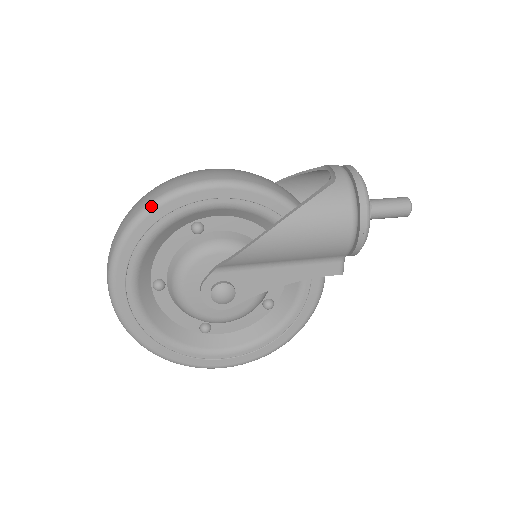
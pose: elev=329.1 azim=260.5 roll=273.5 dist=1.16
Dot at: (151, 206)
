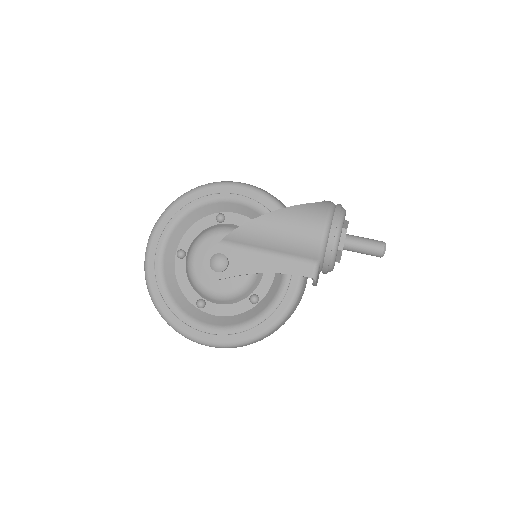
Dot at: (195, 189)
